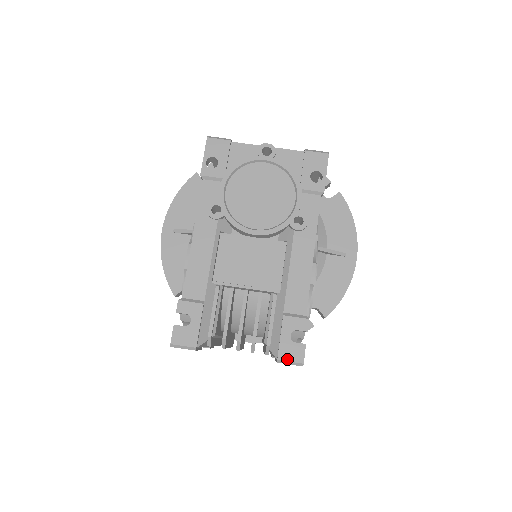
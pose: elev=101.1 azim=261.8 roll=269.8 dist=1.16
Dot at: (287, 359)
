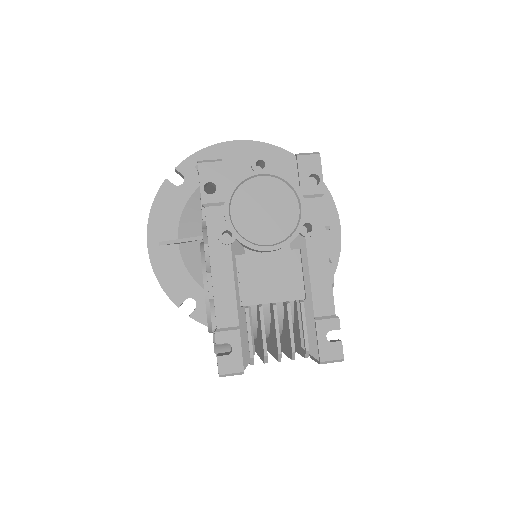
Dot at: (328, 359)
